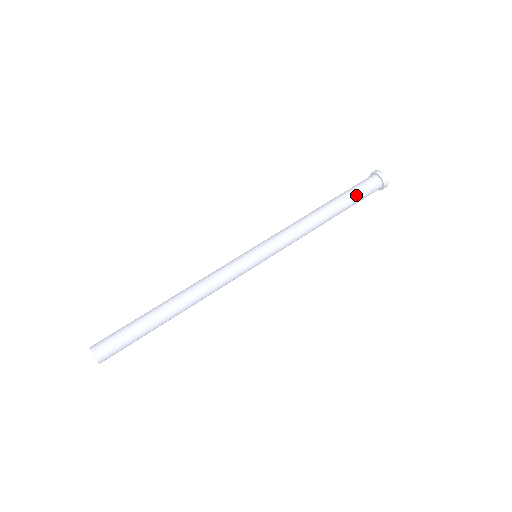
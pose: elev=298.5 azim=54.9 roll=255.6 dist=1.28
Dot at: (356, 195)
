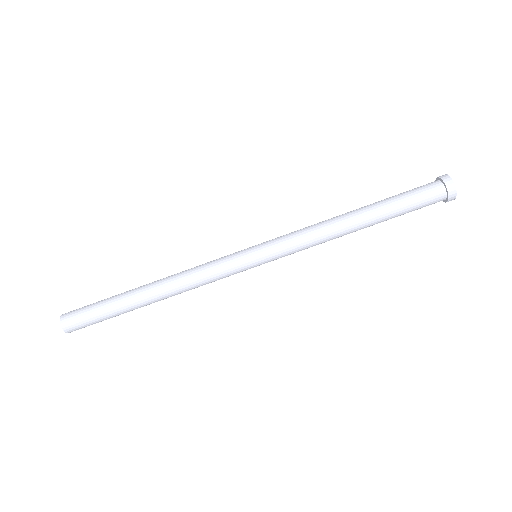
Dot at: (405, 213)
